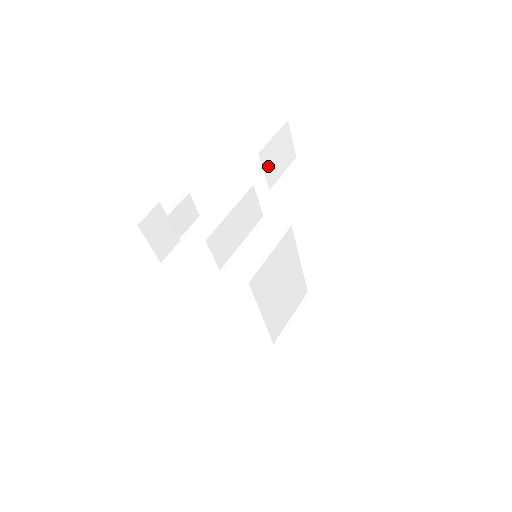
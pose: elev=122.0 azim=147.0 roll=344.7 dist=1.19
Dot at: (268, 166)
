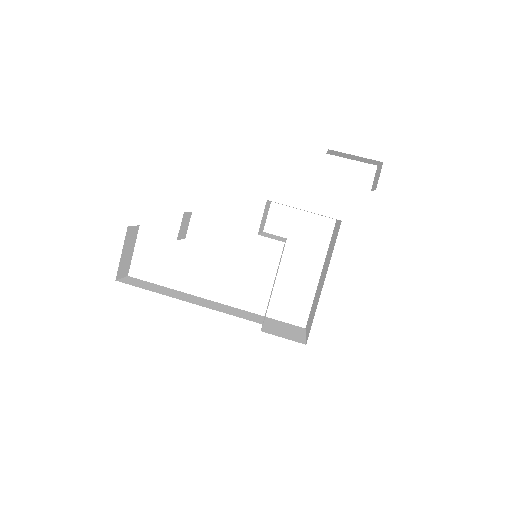
Dot at: occluded
